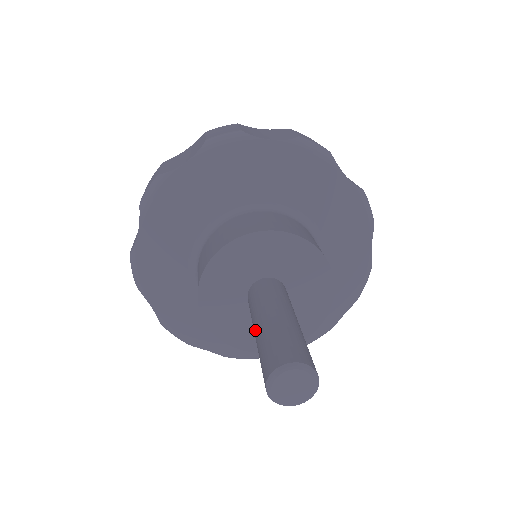
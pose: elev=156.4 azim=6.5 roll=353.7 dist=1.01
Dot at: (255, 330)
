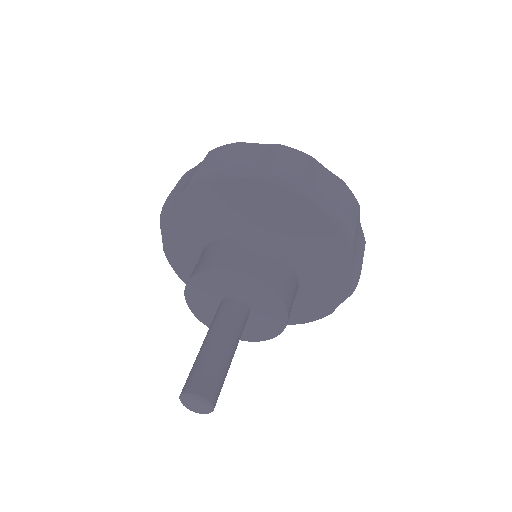
Dot at: occluded
